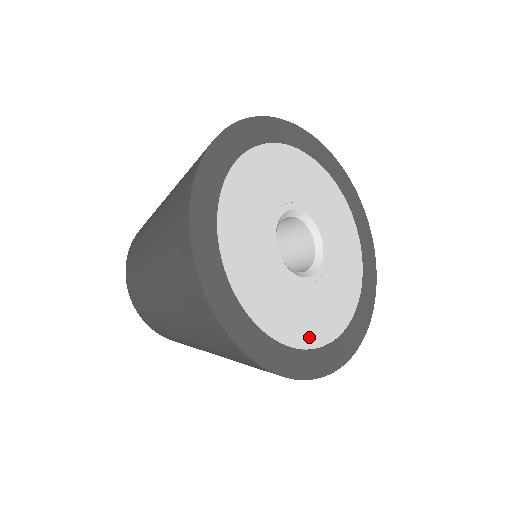
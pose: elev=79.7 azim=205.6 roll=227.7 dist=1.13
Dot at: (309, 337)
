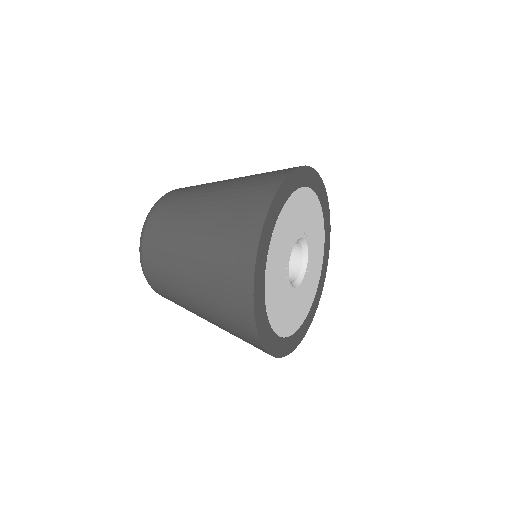
Dot at: (296, 324)
